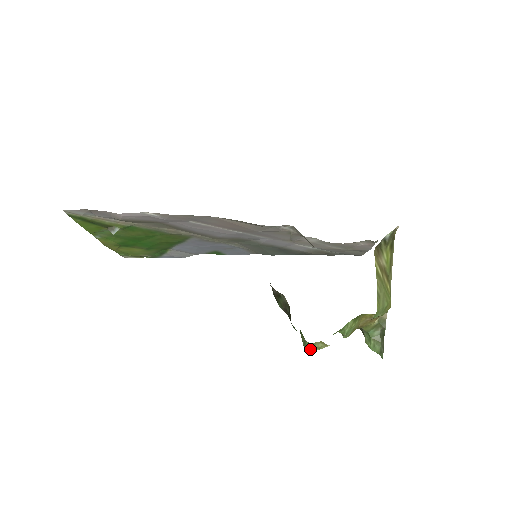
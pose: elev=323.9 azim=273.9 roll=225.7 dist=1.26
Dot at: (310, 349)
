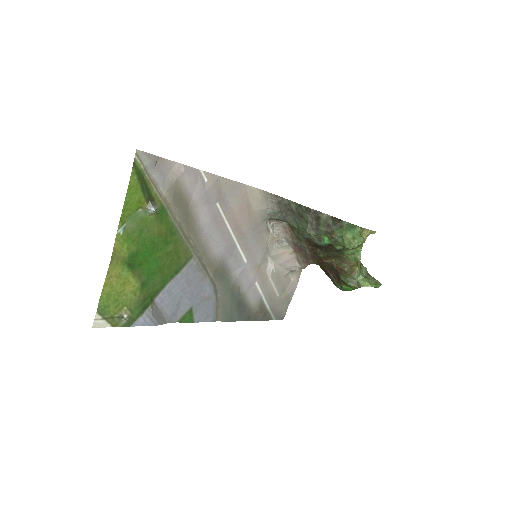
Dot at: (362, 238)
